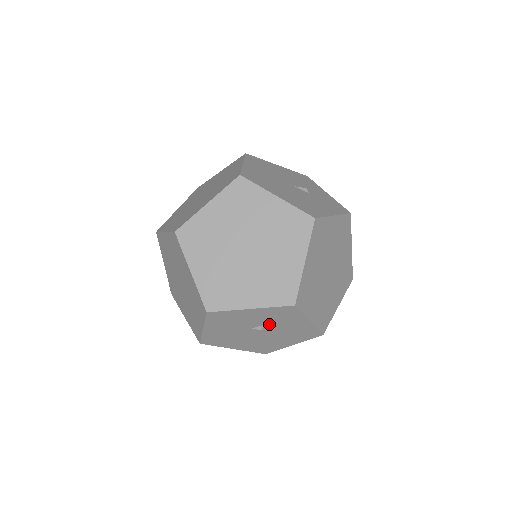
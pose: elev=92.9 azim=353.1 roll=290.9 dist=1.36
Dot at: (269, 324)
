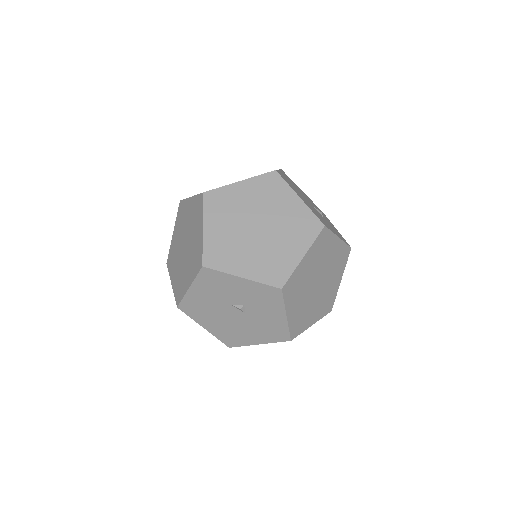
Dot at: (249, 305)
